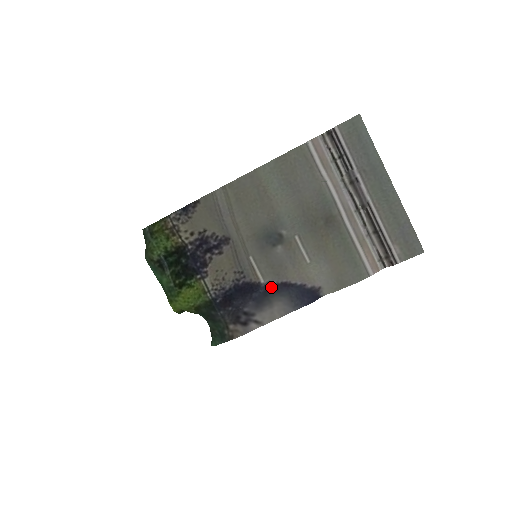
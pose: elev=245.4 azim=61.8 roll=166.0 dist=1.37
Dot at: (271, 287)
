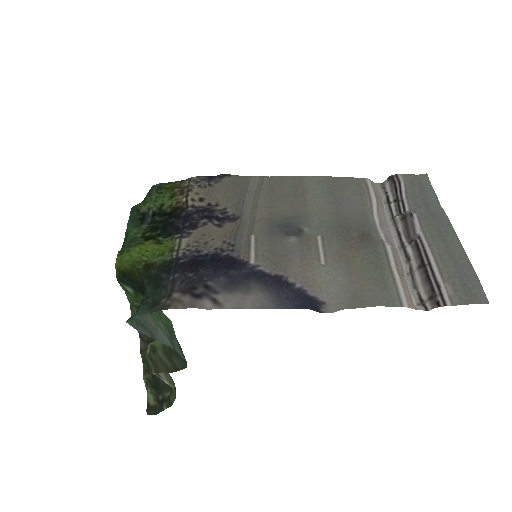
Dot at: (259, 273)
